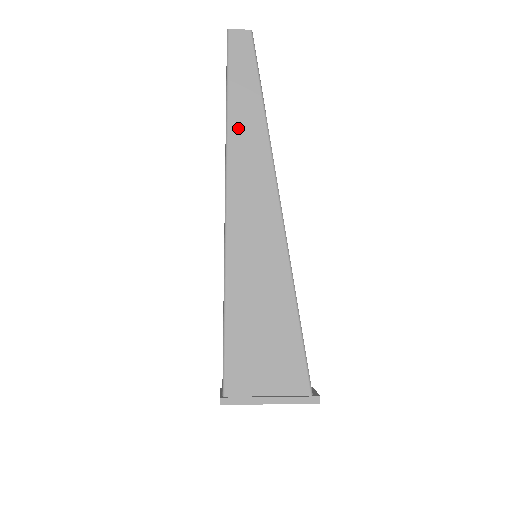
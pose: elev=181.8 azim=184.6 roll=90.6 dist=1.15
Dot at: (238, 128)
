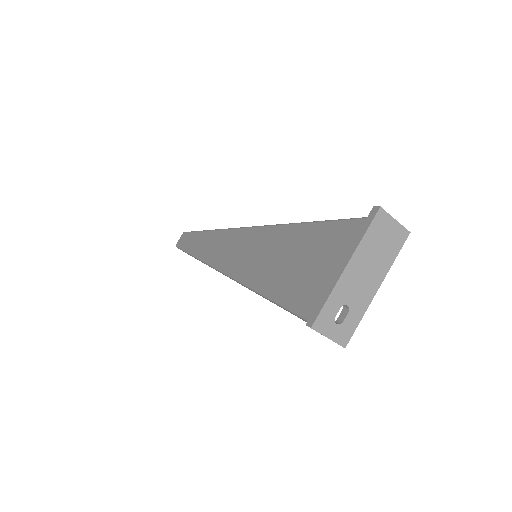
Dot at: (201, 250)
